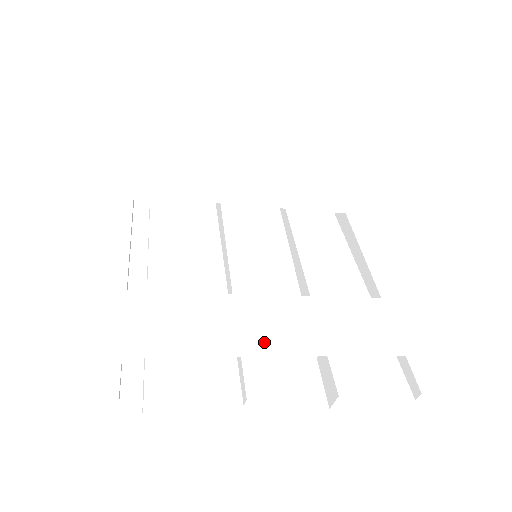
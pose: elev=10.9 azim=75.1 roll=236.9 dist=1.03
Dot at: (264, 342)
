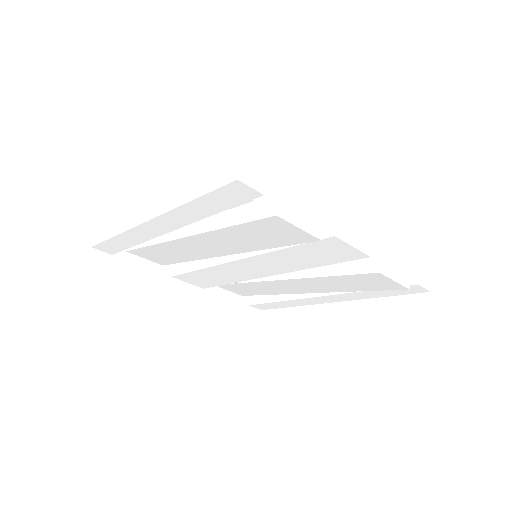
Dot at: occluded
